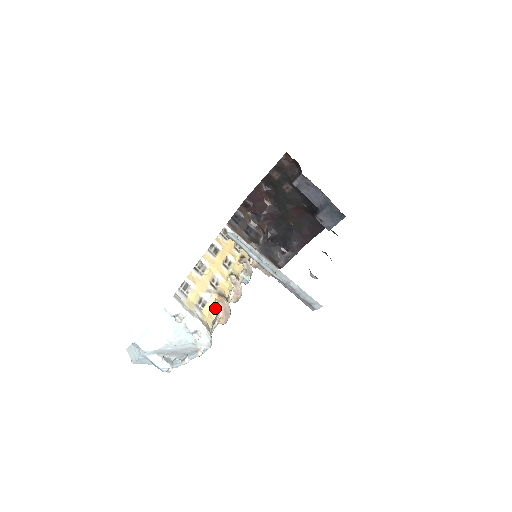
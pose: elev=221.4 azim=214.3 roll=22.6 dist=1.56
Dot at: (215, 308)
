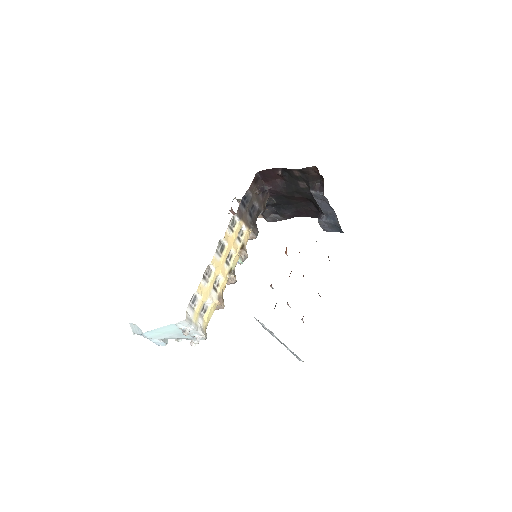
Dot at: (213, 309)
